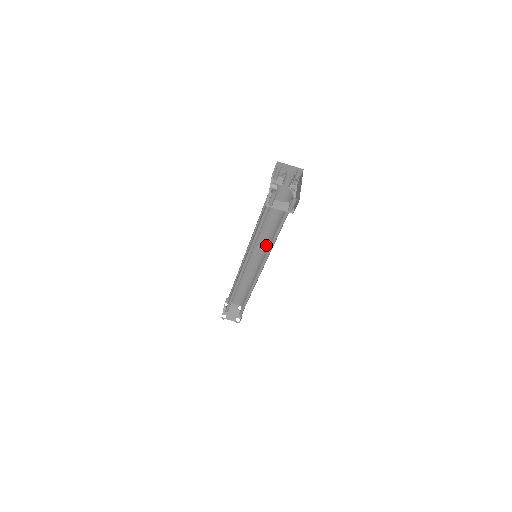
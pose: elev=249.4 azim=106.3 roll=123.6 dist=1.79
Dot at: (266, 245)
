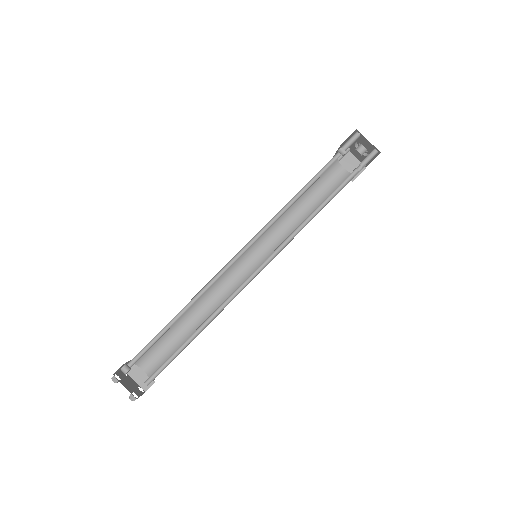
Dot at: occluded
